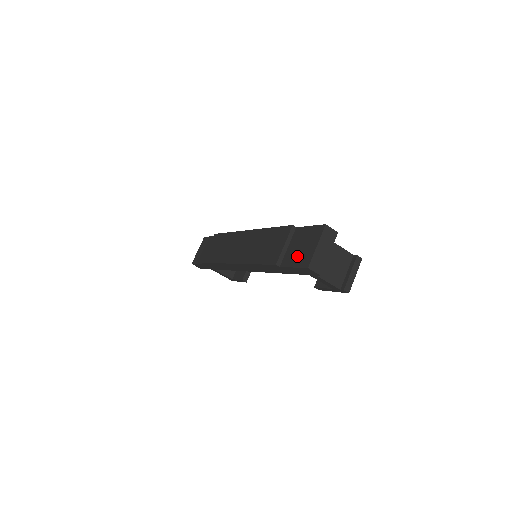
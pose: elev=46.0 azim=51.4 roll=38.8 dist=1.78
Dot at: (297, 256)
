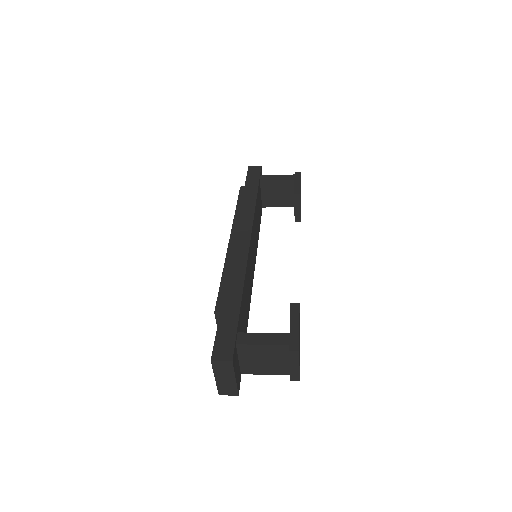
Dot at: occluded
